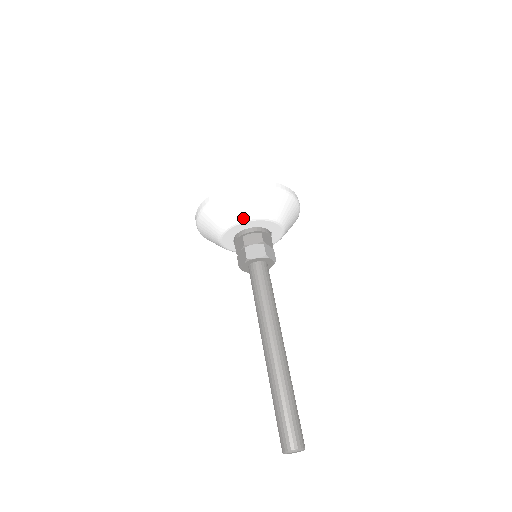
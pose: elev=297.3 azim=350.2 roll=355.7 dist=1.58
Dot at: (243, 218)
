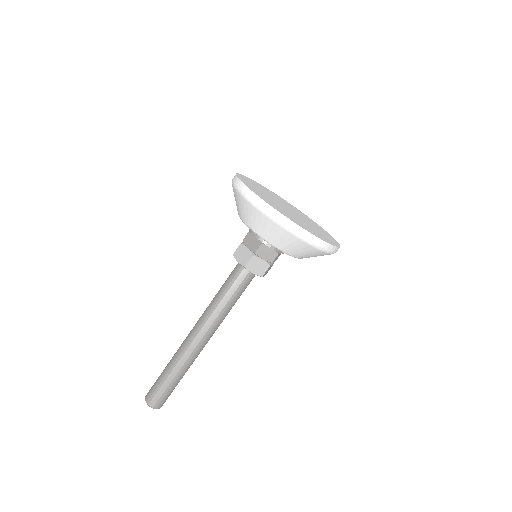
Dot at: (243, 220)
